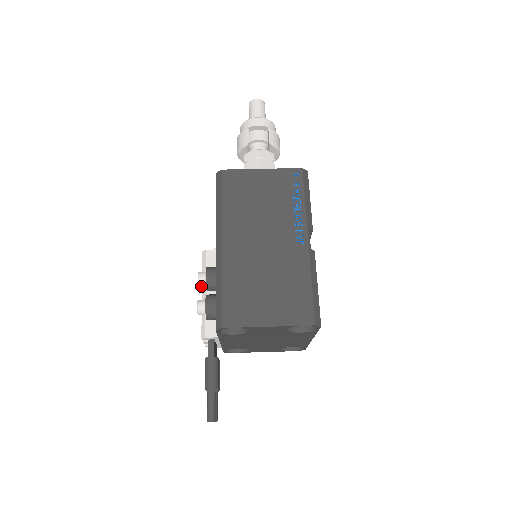
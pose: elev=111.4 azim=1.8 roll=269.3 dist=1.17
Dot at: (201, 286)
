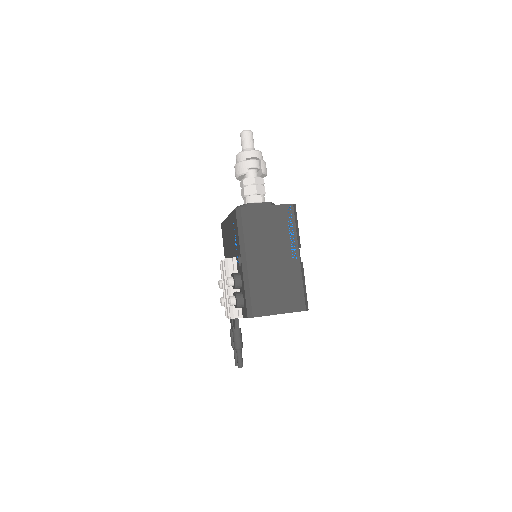
Dot at: occluded
